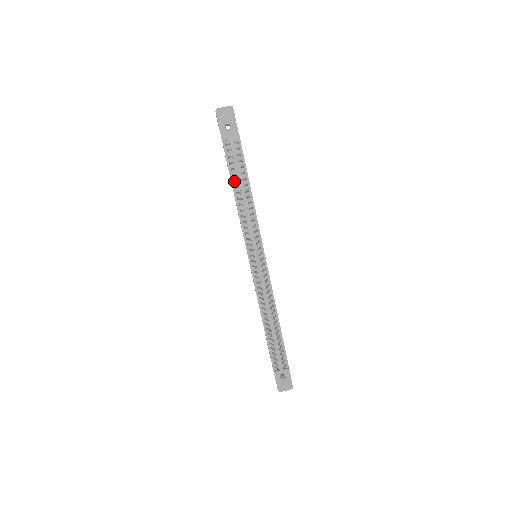
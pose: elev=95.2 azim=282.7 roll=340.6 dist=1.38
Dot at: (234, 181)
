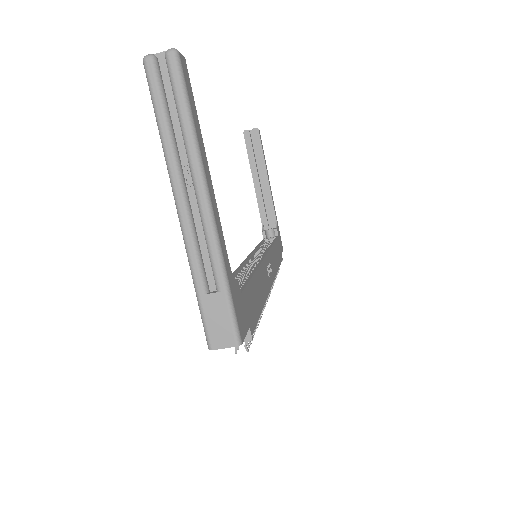
Dot at: occluded
